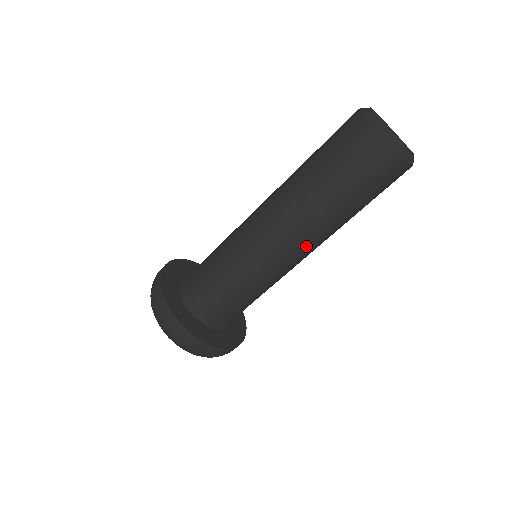
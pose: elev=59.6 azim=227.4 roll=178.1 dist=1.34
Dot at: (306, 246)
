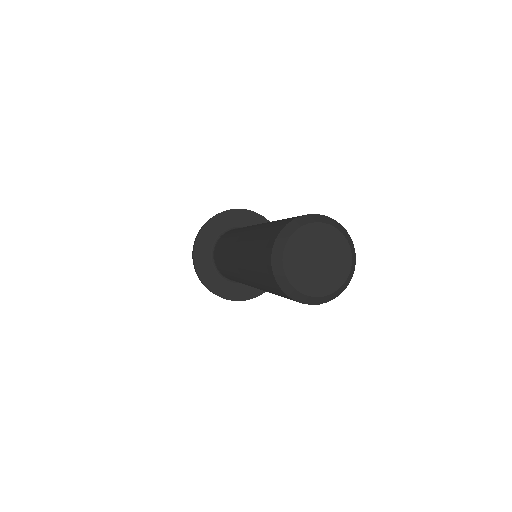
Dot at: occluded
